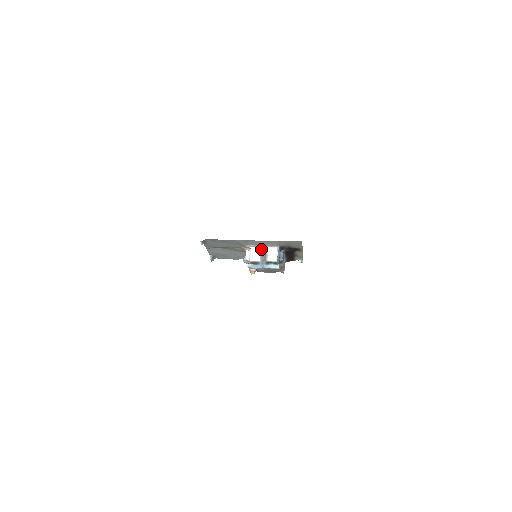
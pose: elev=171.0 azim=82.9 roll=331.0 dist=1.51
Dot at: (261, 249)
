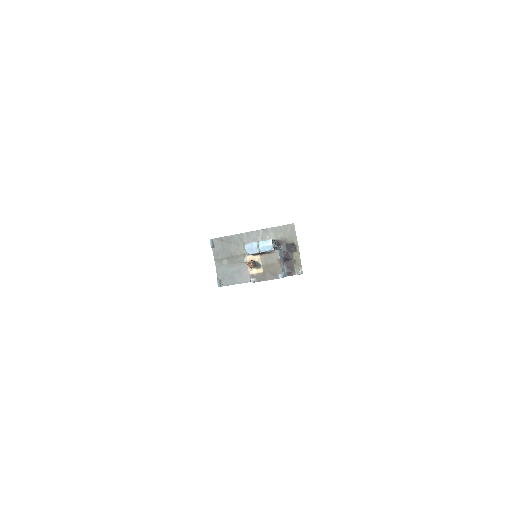
Dot at: occluded
